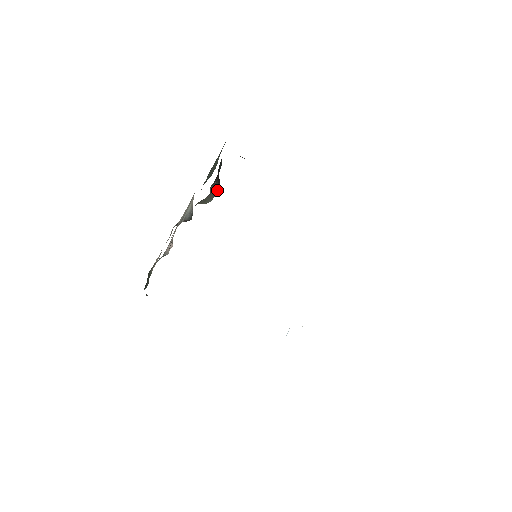
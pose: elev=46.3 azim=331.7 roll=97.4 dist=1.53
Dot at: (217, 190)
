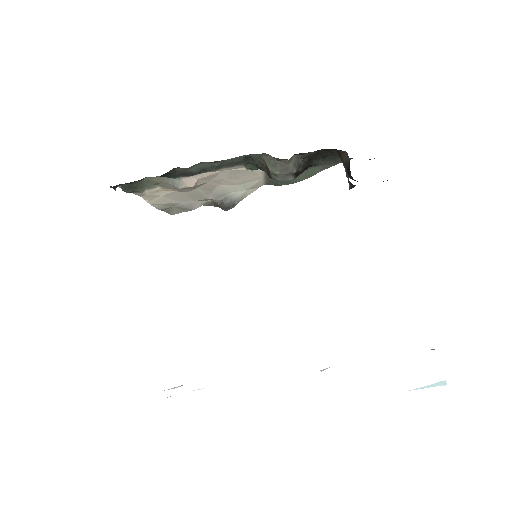
Dot at: (294, 170)
